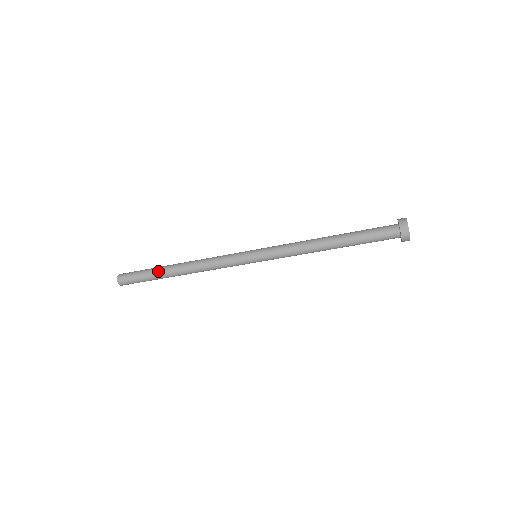
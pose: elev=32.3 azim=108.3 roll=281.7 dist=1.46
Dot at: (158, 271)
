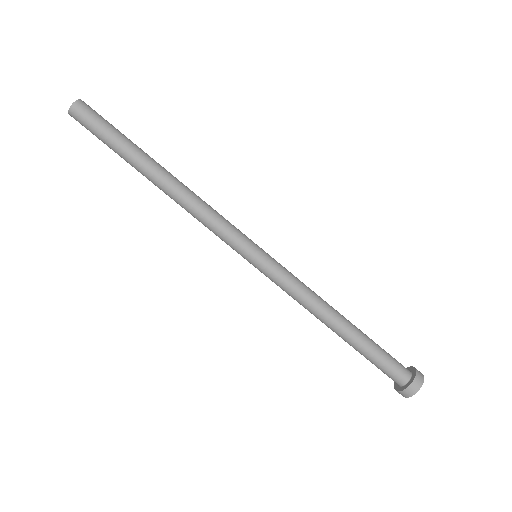
Dot at: (135, 152)
